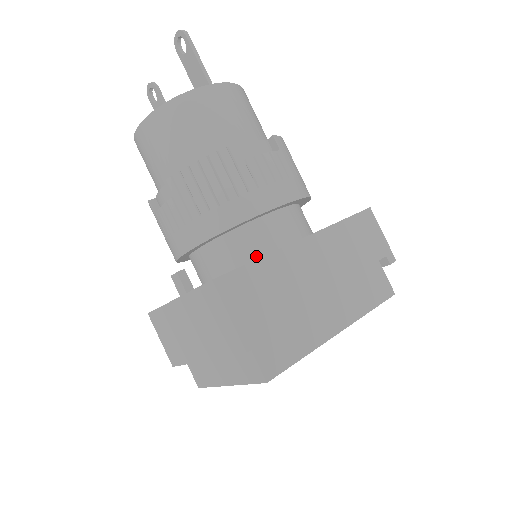
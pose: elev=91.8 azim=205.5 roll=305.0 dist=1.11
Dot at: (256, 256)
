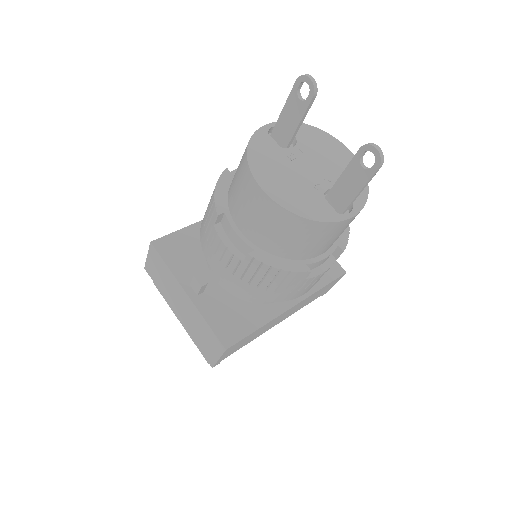
Dot at: (258, 302)
